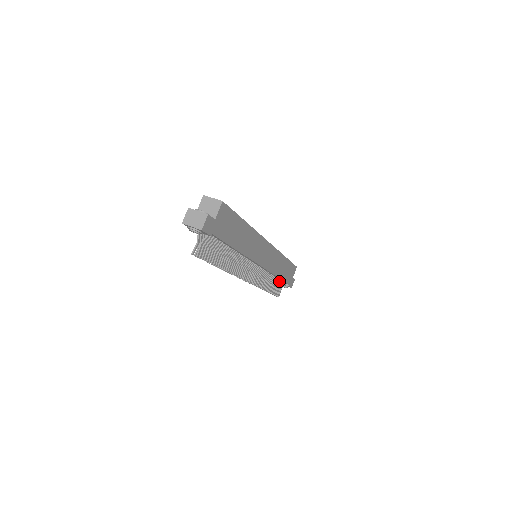
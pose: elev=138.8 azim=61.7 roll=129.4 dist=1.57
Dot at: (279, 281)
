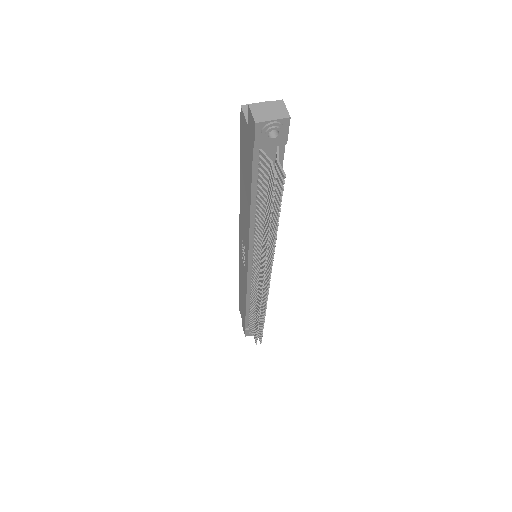
Dot at: occluded
